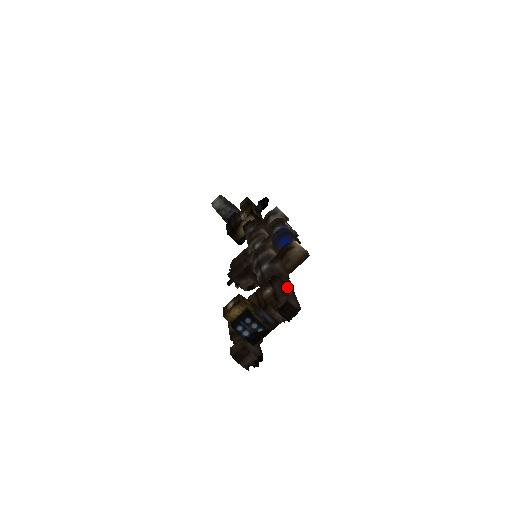
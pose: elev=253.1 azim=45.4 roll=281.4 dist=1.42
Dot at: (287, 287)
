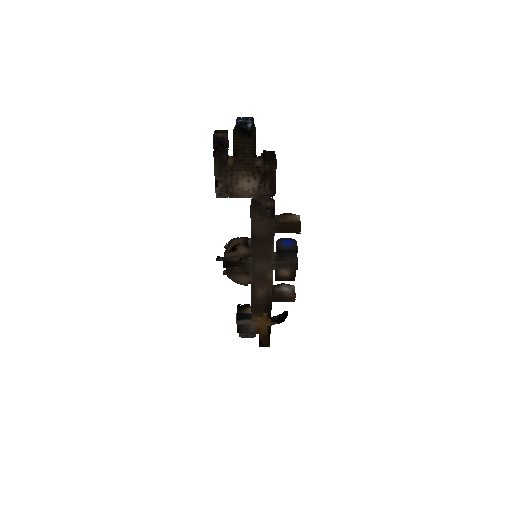
Dot at: occluded
